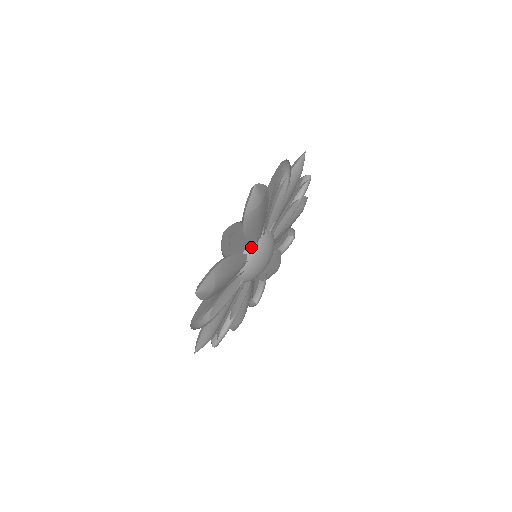
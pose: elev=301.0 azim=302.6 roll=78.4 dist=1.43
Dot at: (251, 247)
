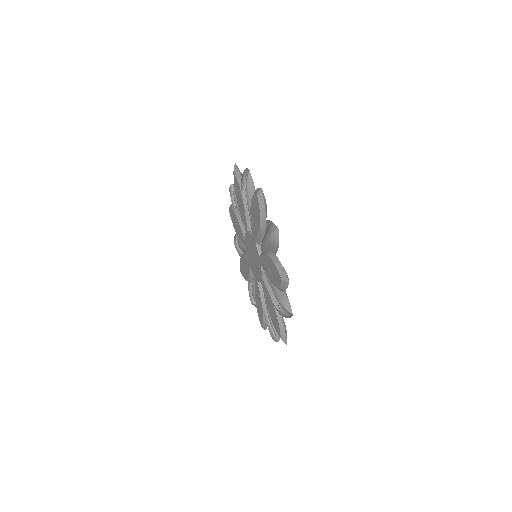
Dot at: (260, 246)
